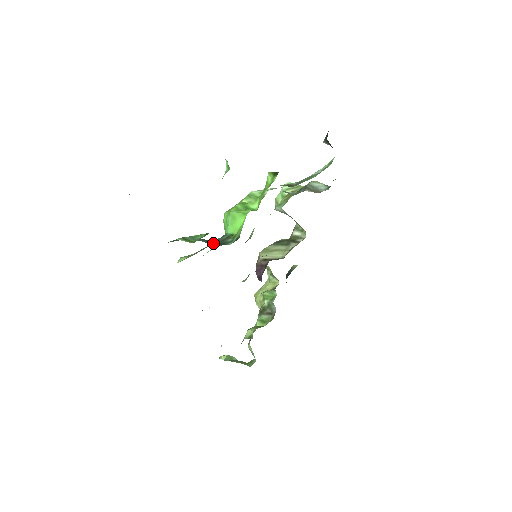
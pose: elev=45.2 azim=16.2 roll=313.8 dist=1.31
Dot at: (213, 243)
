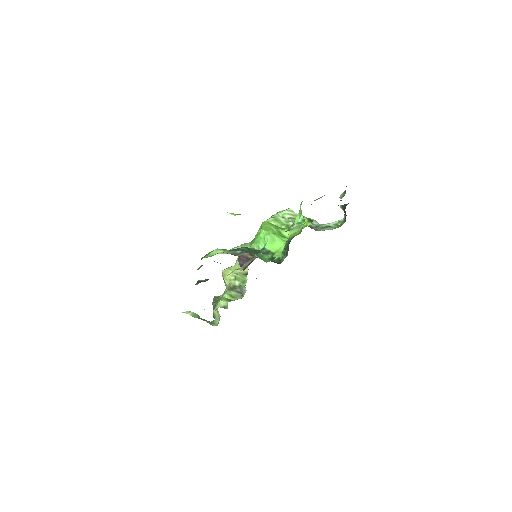
Dot at: occluded
